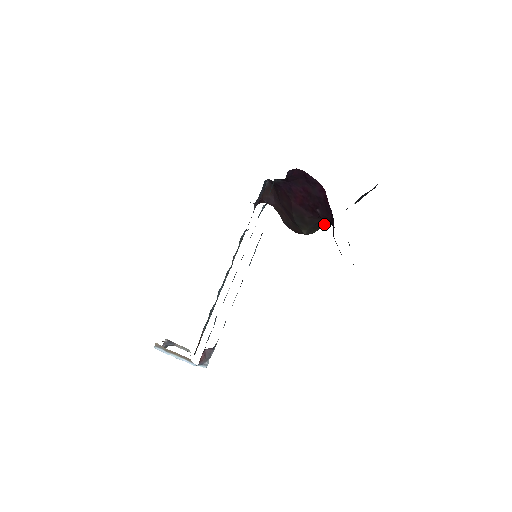
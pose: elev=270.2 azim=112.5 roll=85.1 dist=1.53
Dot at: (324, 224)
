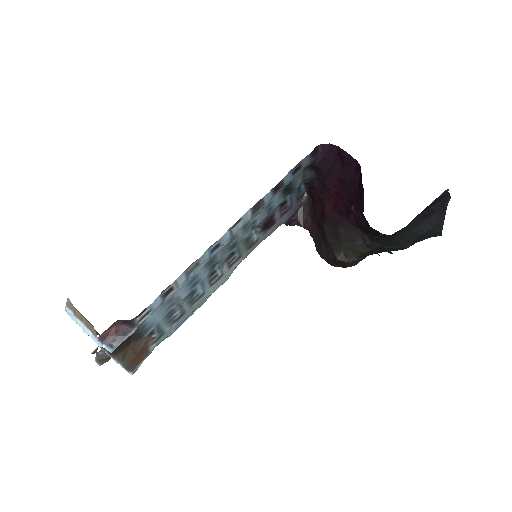
Dot at: (365, 245)
